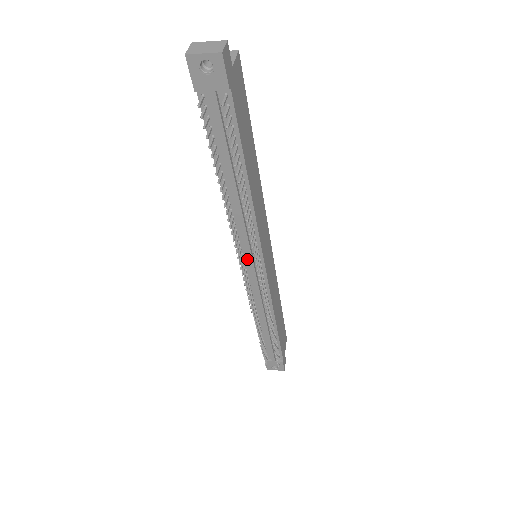
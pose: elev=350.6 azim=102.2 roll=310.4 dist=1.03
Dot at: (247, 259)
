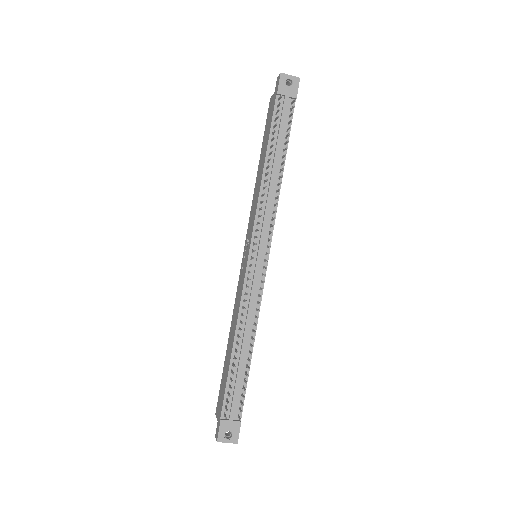
Dot at: (257, 244)
